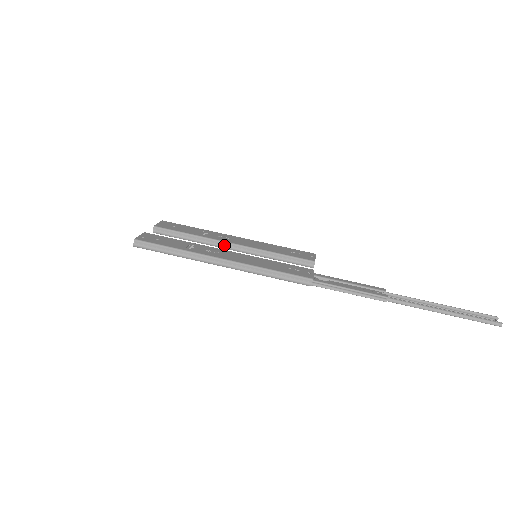
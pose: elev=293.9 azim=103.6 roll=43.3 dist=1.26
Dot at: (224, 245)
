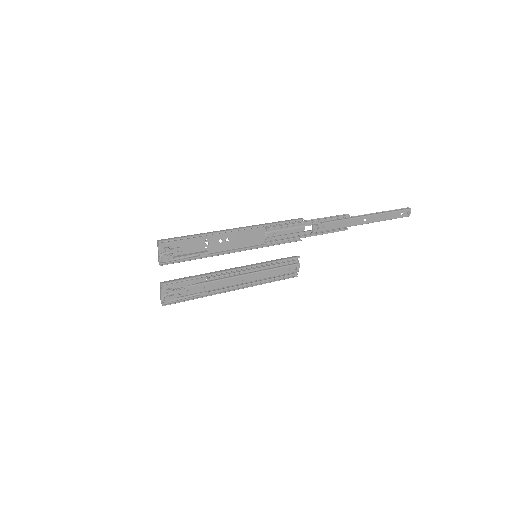
Dot at: (227, 270)
